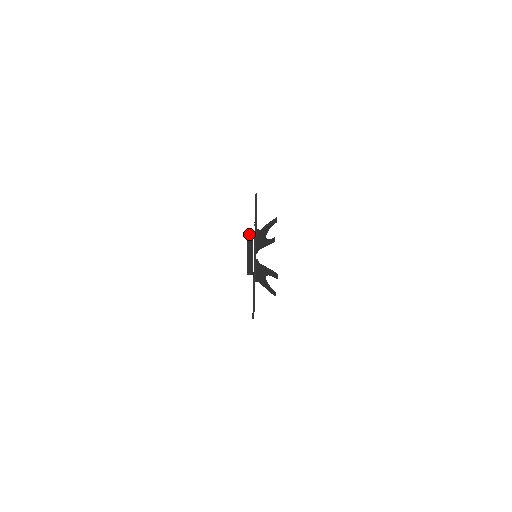
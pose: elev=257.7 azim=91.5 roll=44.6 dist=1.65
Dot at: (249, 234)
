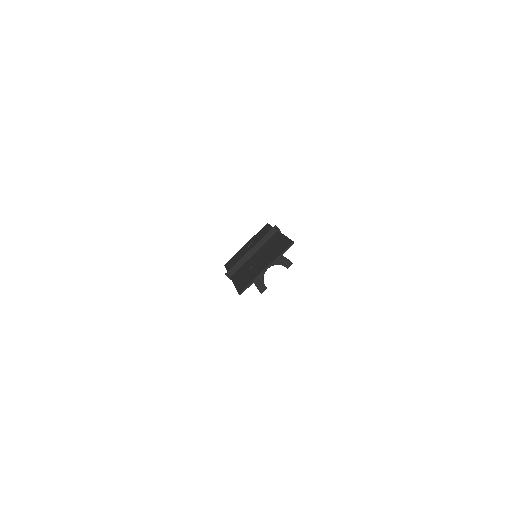
Dot at: (276, 226)
